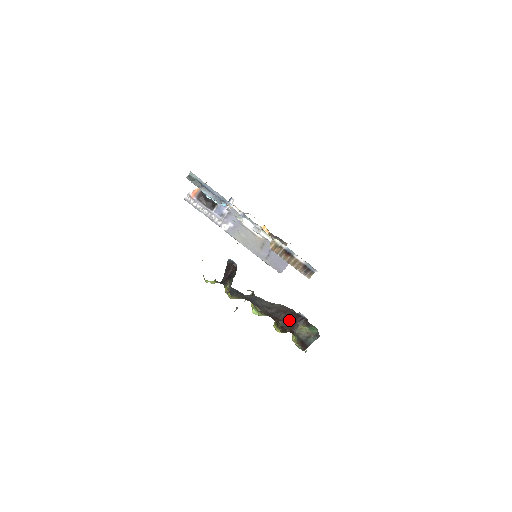
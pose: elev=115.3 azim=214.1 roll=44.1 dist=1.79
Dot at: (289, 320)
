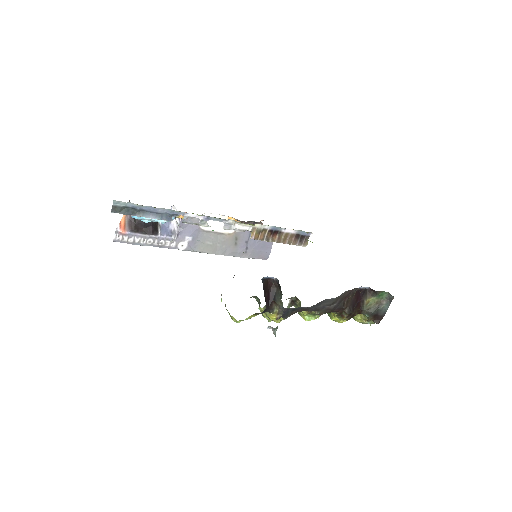
Dot at: (353, 302)
